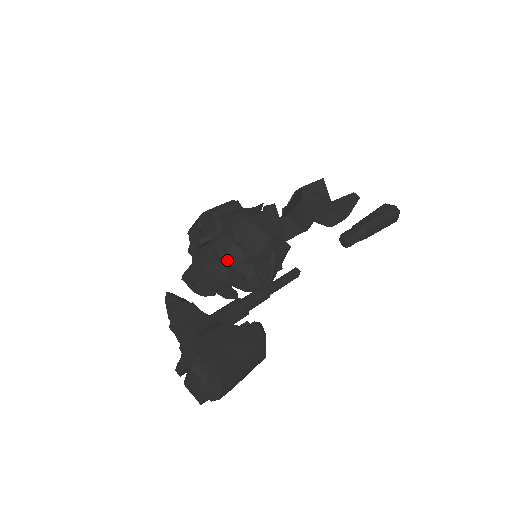
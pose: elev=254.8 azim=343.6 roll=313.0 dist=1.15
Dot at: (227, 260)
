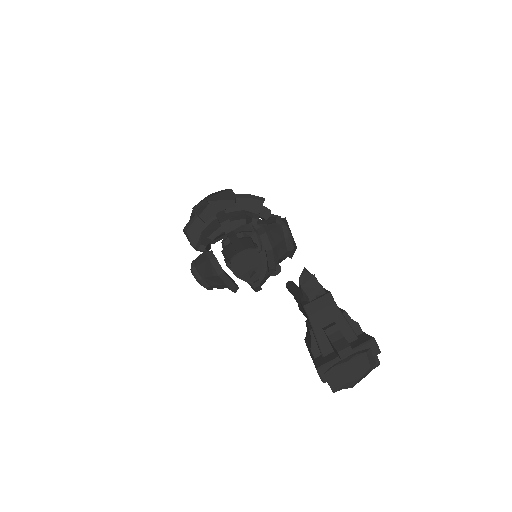
Dot at: (275, 252)
